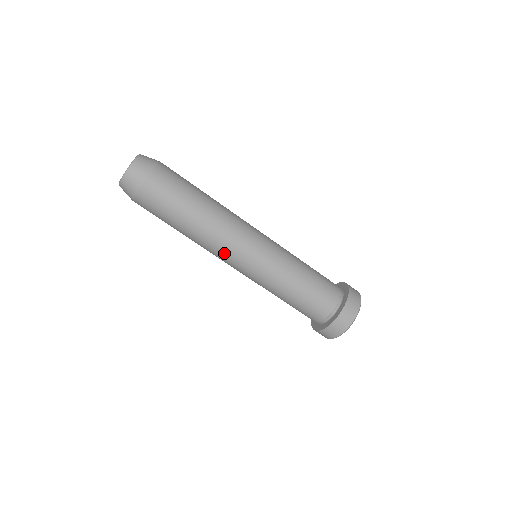
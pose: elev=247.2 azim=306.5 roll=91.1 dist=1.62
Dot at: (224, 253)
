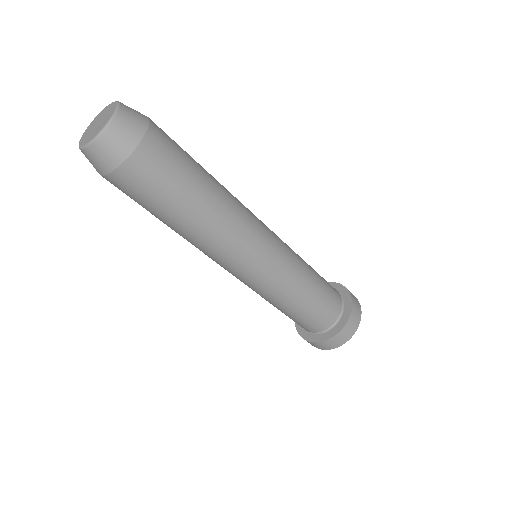
Dot at: (217, 260)
